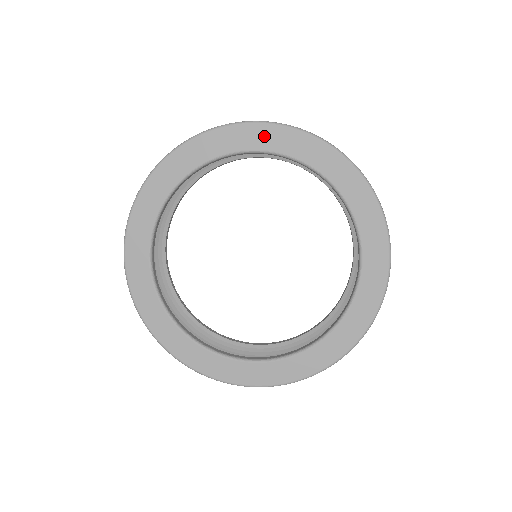
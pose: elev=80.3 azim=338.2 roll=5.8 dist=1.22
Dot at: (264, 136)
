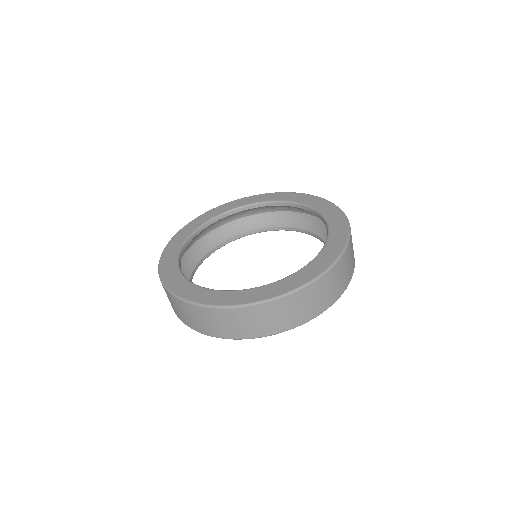
Dot at: (320, 203)
